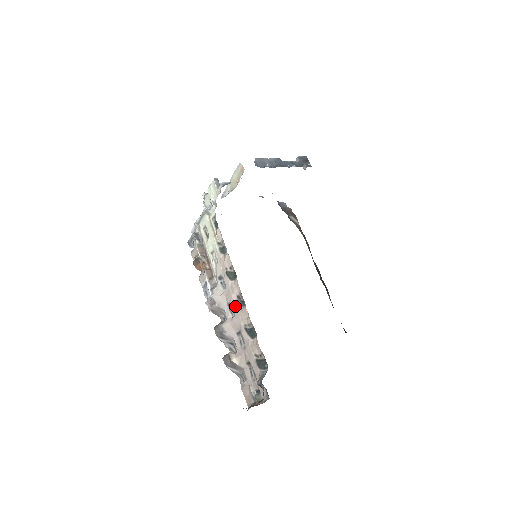
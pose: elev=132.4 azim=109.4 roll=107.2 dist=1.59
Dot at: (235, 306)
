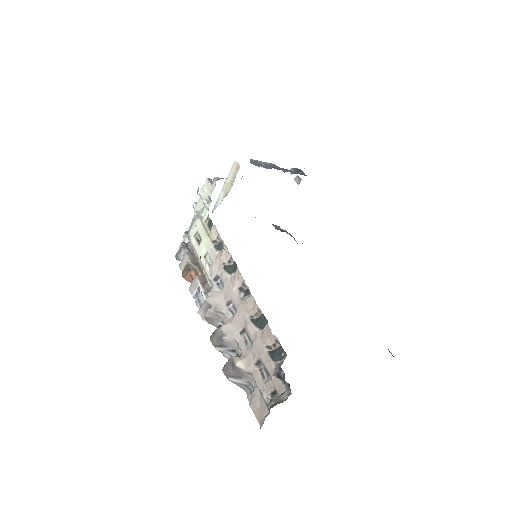
Dot at: (237, 300)
